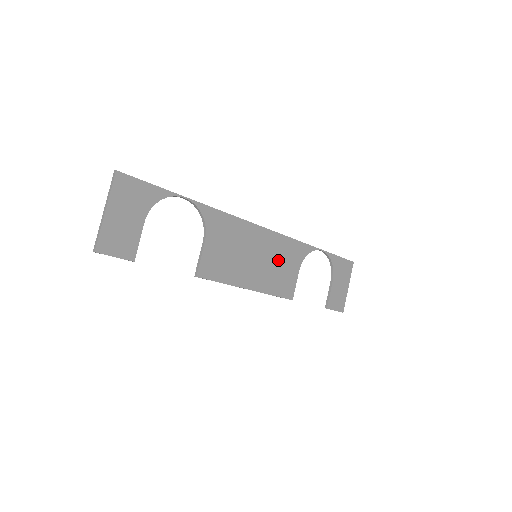
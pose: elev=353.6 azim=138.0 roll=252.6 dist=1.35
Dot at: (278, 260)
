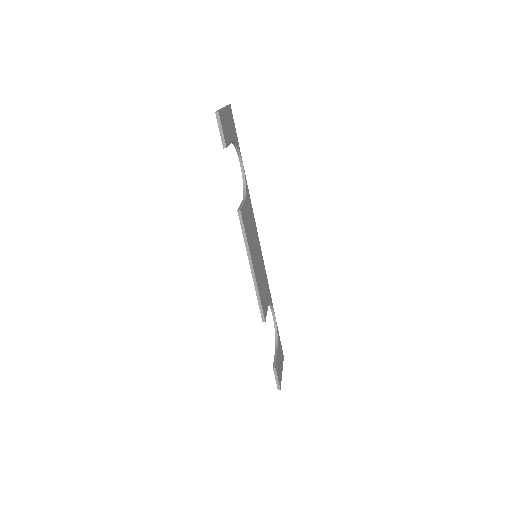
Dot at: (263, 279)
